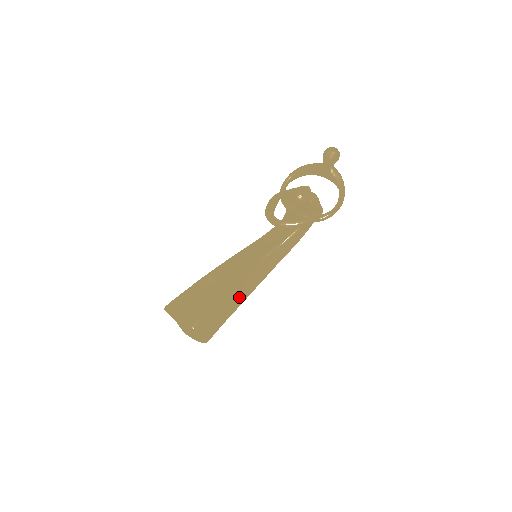
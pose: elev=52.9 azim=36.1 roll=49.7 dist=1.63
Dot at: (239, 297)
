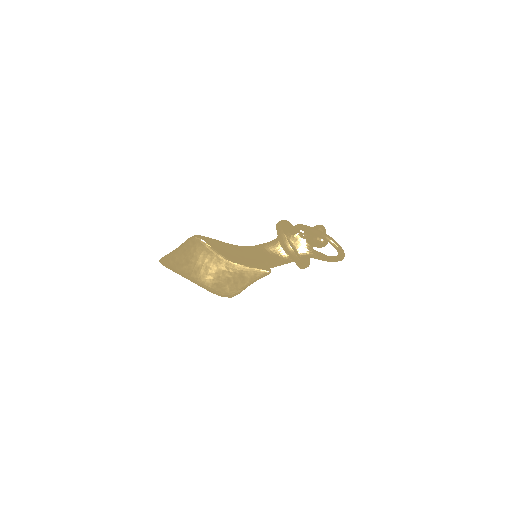
Dot at: occluded
